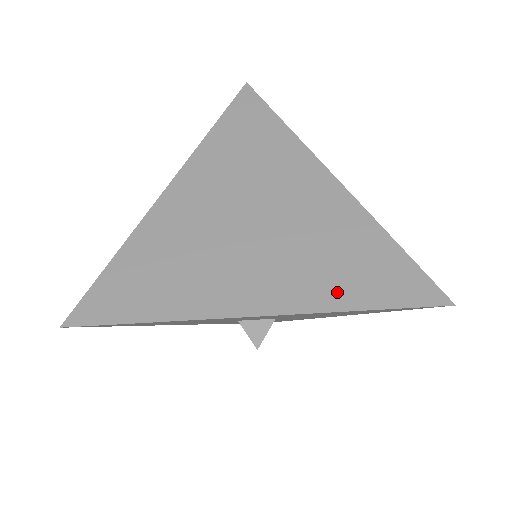
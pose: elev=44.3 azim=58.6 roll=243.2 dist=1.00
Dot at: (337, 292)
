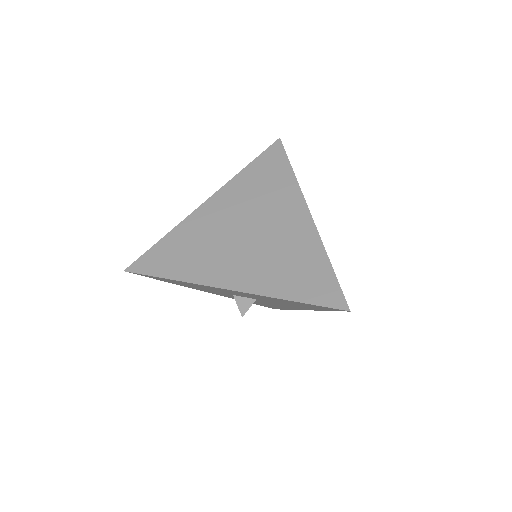
Dot at: (282, 287)
